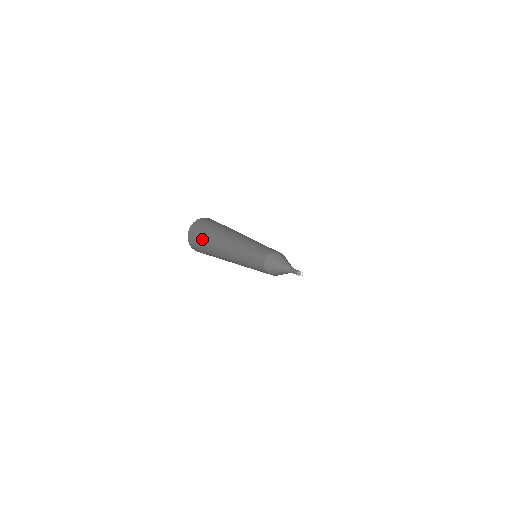
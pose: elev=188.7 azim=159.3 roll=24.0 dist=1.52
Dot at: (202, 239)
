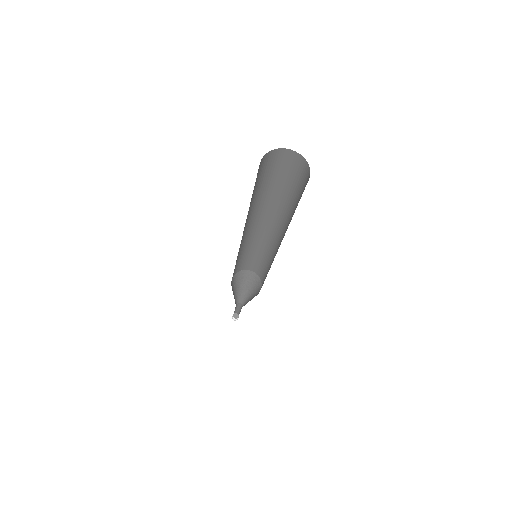
Dot at: occluded
